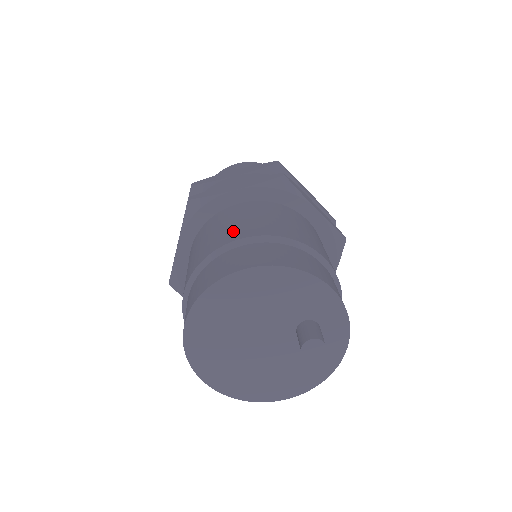
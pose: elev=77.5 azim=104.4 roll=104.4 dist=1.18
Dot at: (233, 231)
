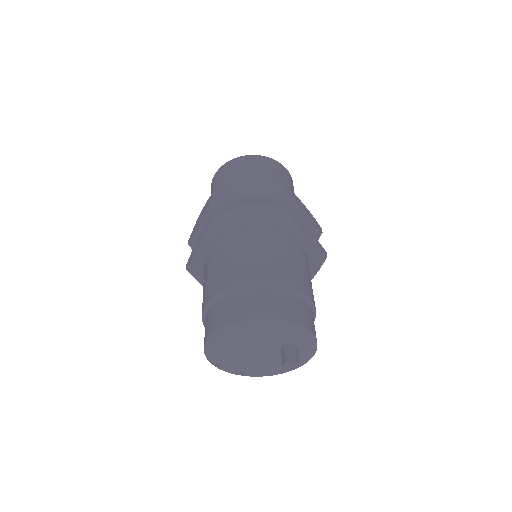
Dot at: (247, 270)
